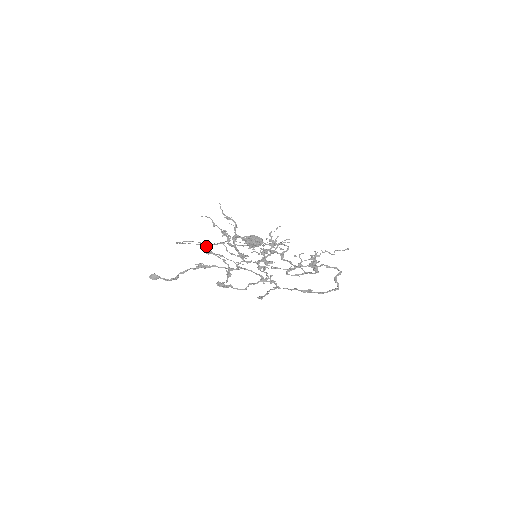
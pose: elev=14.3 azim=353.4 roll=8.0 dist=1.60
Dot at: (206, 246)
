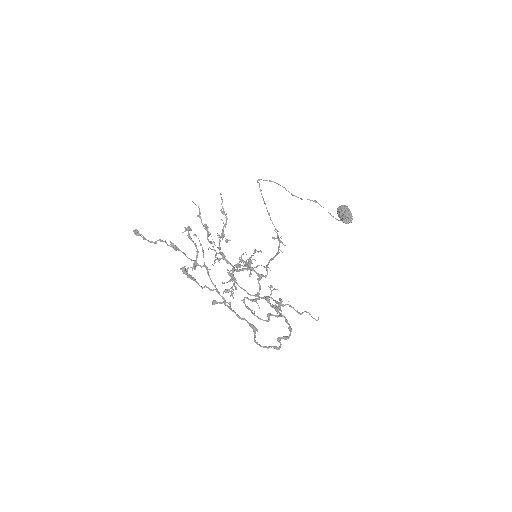
Dot at: (187, 230)
